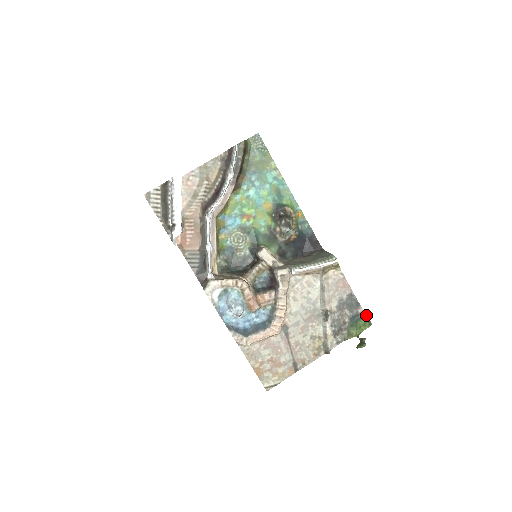
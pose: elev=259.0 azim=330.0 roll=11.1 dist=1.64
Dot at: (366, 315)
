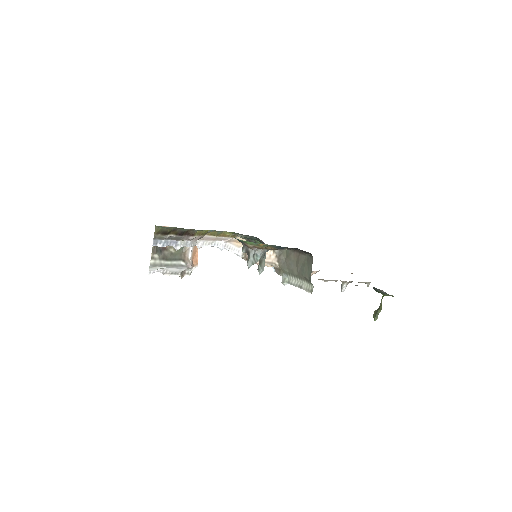
Dot at: (384, 292)
